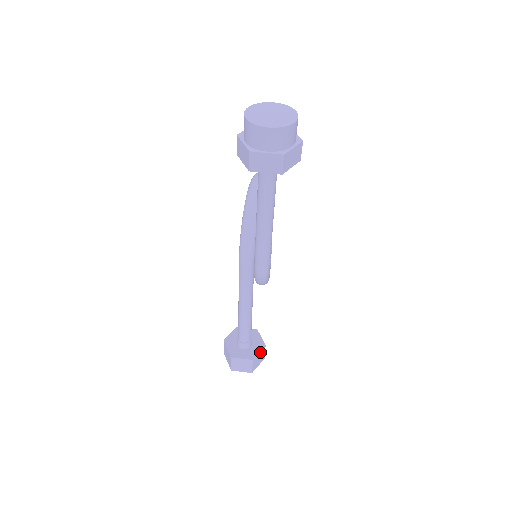
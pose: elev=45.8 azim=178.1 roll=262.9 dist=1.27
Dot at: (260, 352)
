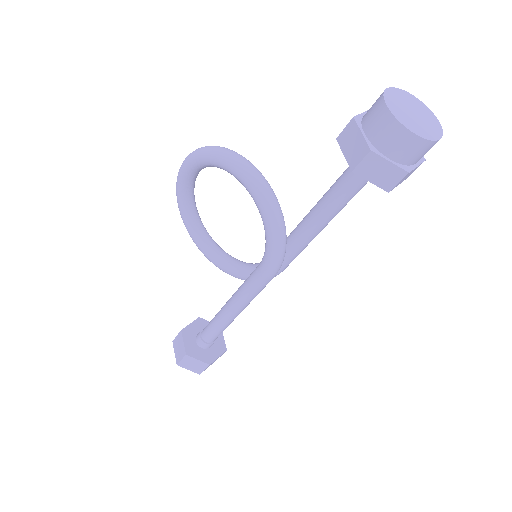
Dot at: (222, 337)
